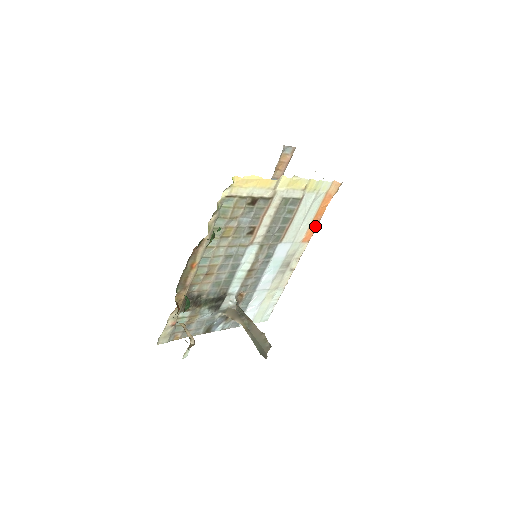
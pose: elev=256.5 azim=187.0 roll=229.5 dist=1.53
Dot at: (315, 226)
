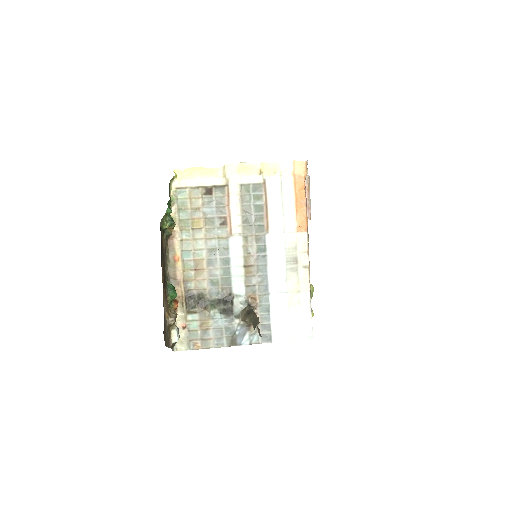
Dot at: (304, 212)
